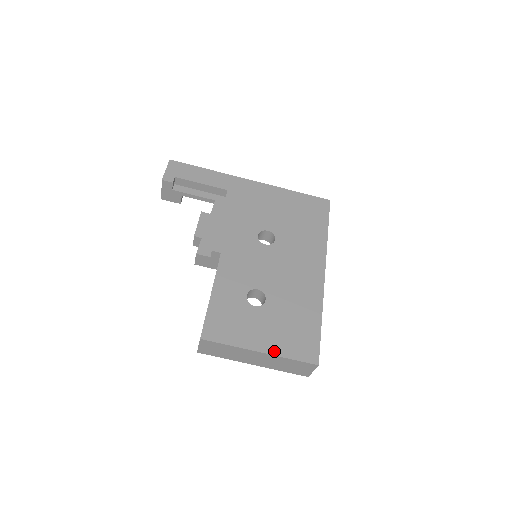
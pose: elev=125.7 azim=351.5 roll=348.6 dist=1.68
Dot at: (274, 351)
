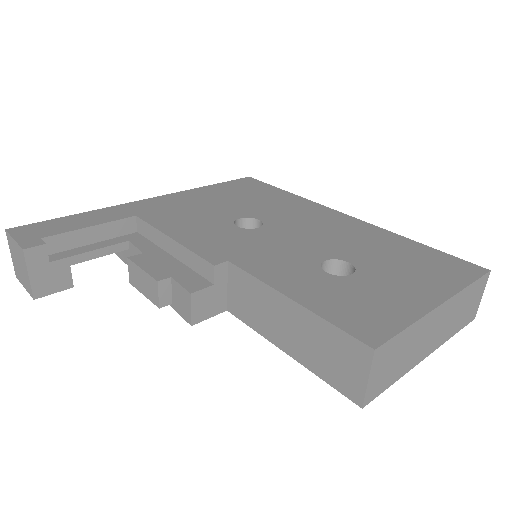
Dot at: (447, 292)
